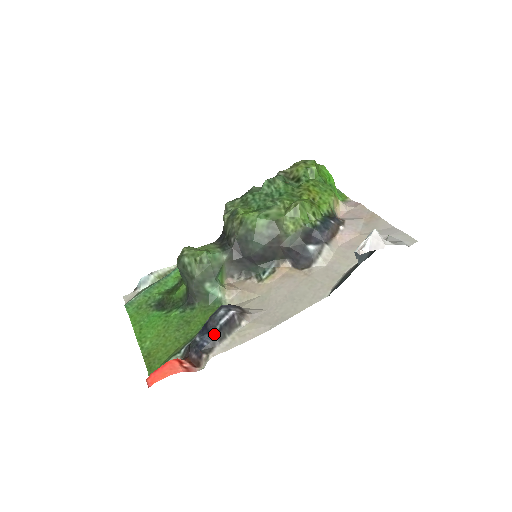
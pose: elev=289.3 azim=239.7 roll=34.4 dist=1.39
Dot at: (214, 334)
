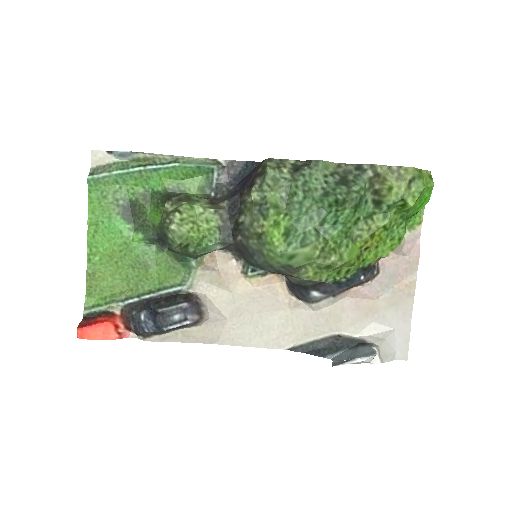
Dot at: (159, 329)
